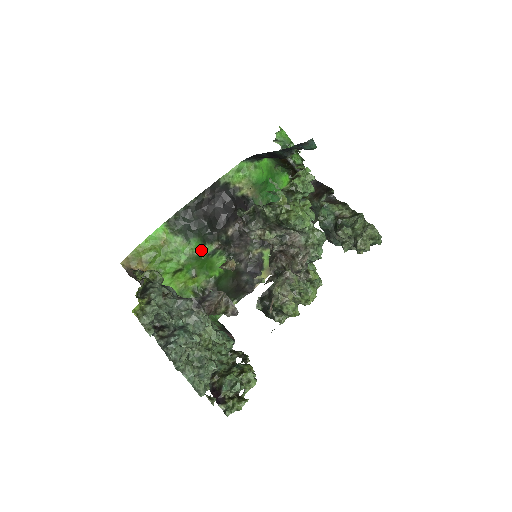
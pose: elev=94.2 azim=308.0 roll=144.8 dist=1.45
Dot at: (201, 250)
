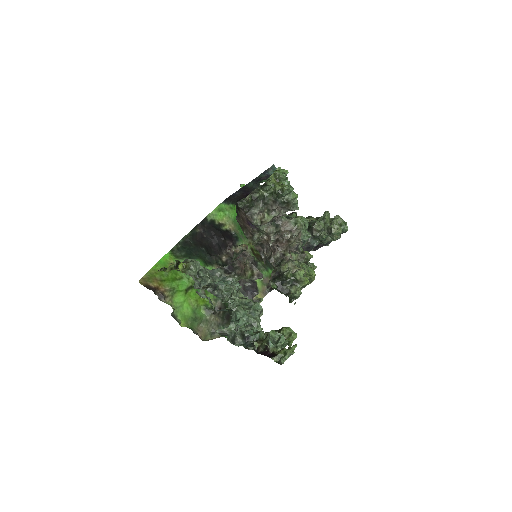
Dot at: occluded
